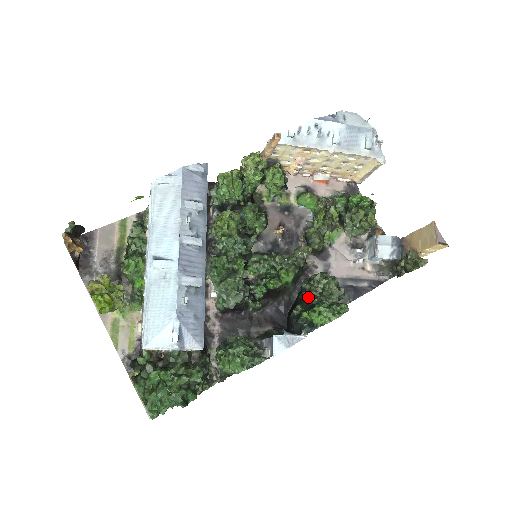
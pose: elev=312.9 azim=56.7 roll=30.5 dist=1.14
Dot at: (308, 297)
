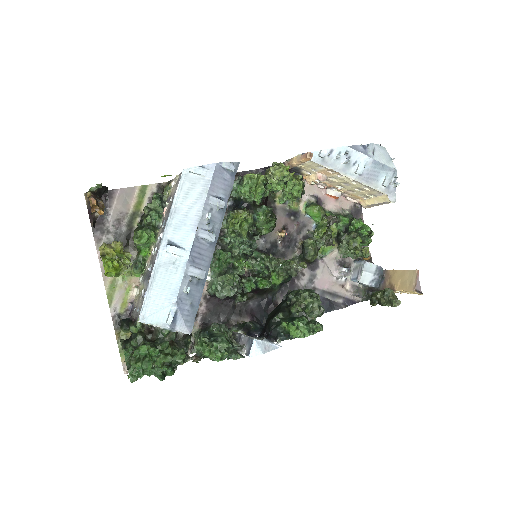
Dot at: (291, 309)
